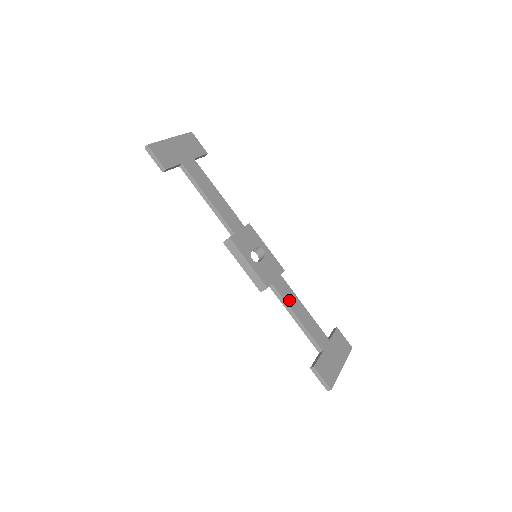
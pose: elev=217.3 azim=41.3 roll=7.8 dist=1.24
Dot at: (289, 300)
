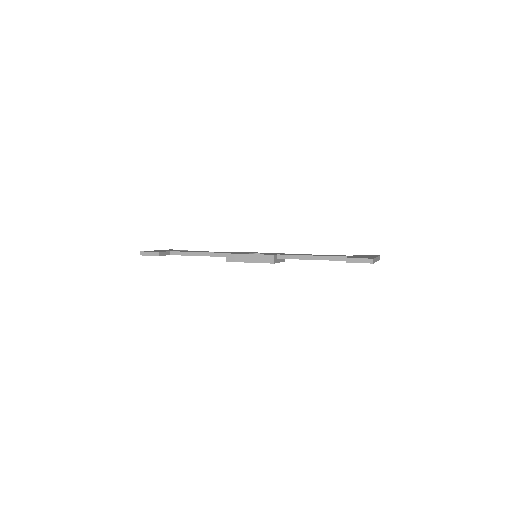
Dot at: (298, 255)
